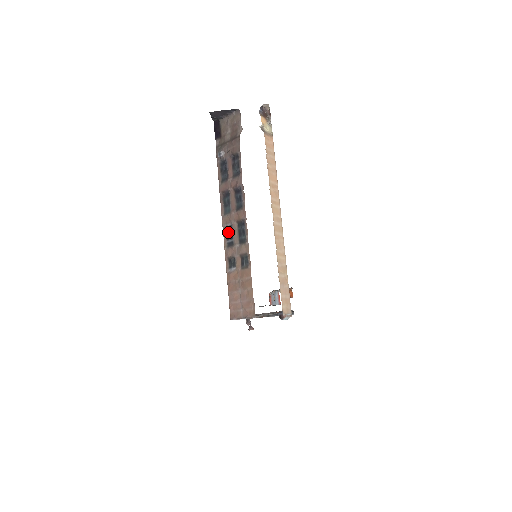
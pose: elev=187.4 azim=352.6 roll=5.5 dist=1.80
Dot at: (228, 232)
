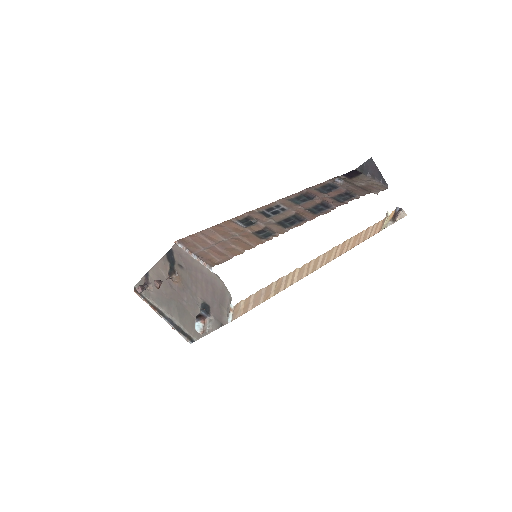
Dot at: (276, 208)
